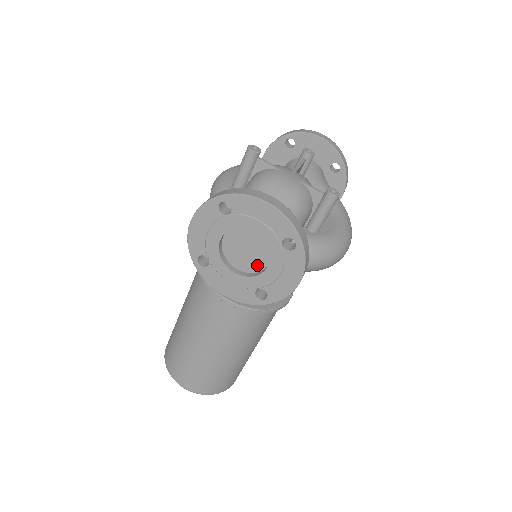
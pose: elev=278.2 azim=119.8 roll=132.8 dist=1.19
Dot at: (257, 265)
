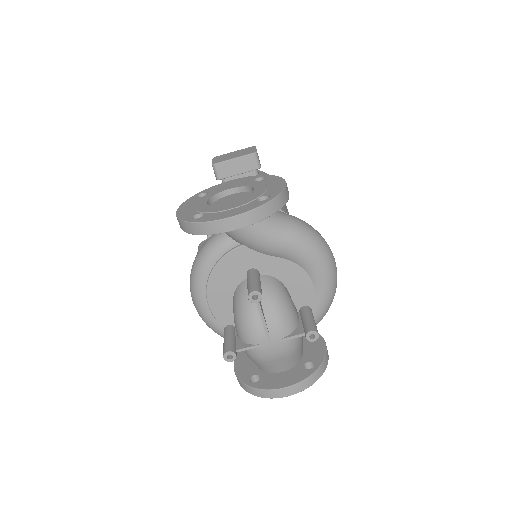
Dot at: occluded
